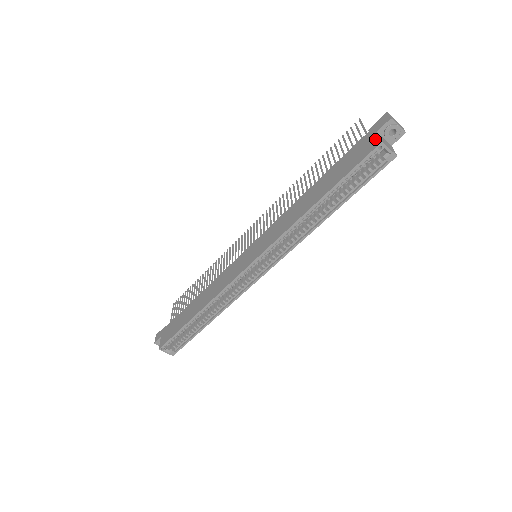
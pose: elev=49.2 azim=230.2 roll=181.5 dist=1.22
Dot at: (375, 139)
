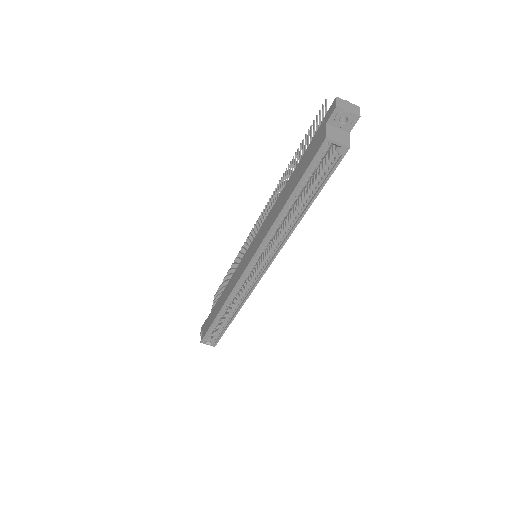
Dot at: (323, 133)
